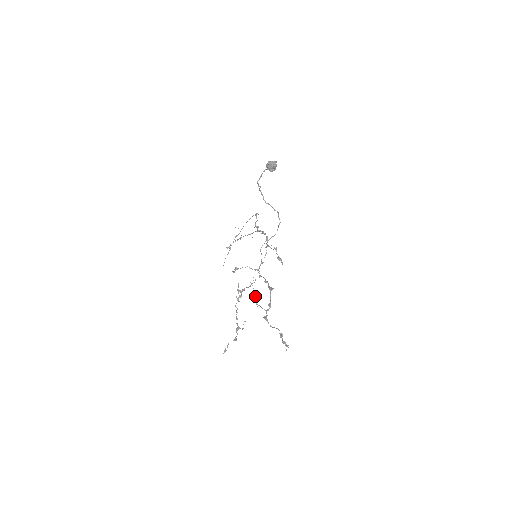
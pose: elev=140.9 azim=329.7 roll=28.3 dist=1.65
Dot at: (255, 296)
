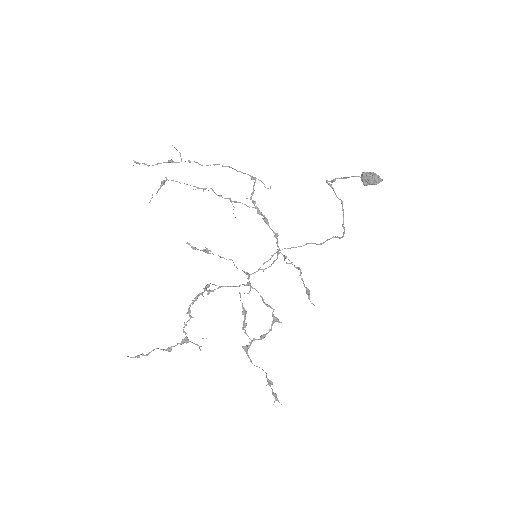
Dot at: (245, 317)
